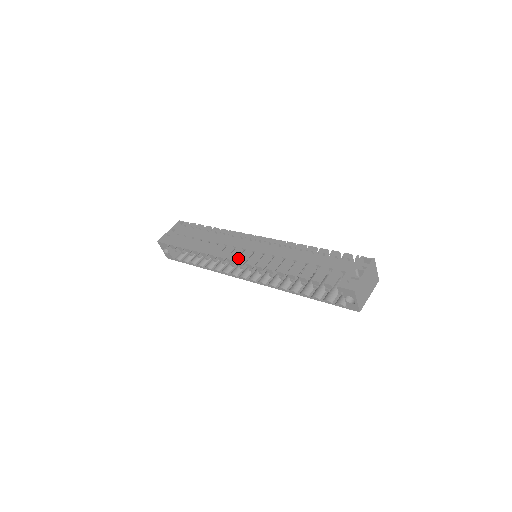
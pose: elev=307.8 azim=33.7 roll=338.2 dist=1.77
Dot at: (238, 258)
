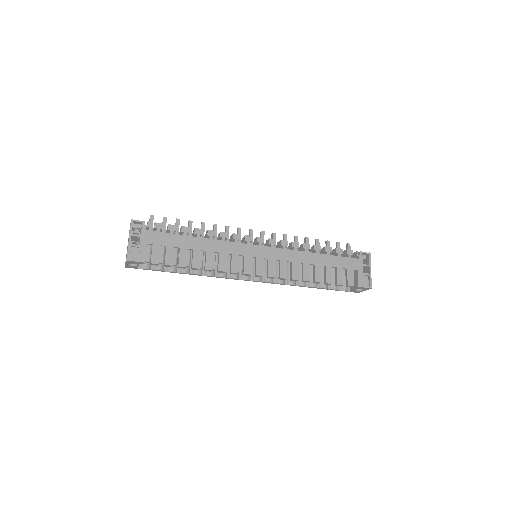
Dot at: (256, 271)
